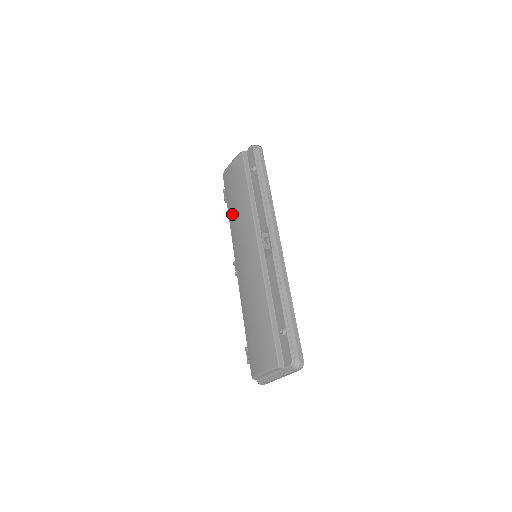
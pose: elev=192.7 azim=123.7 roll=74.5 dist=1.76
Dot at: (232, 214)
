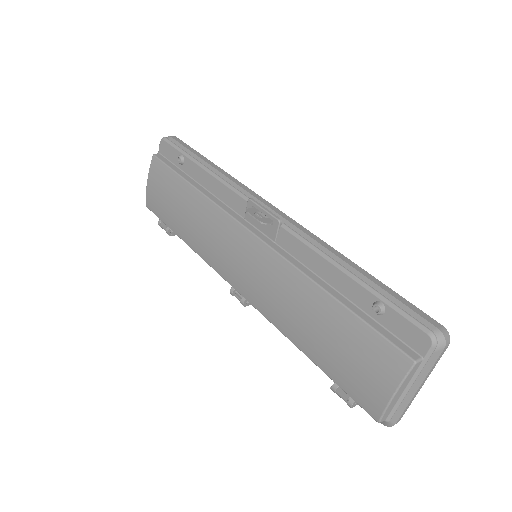
Dot at: (188, 234)
